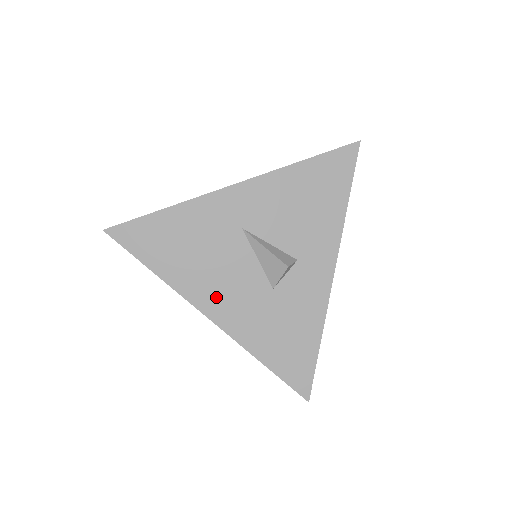
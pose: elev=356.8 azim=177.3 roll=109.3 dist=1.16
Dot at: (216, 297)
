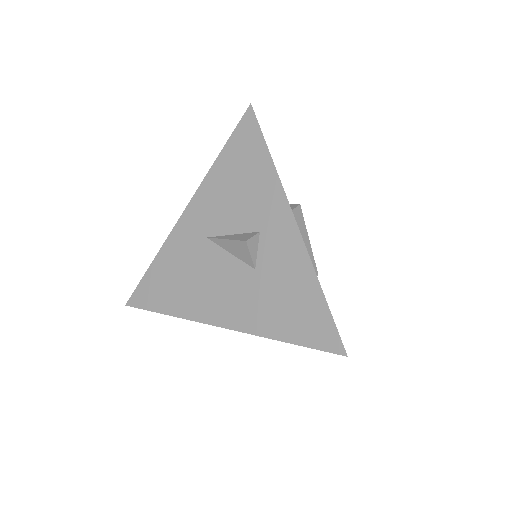
Dot at: (218, 306)
